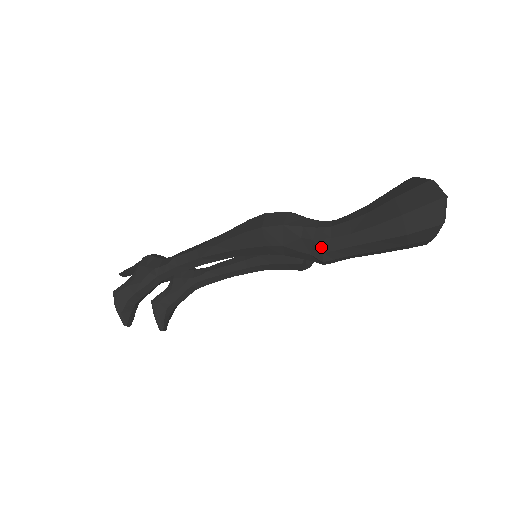
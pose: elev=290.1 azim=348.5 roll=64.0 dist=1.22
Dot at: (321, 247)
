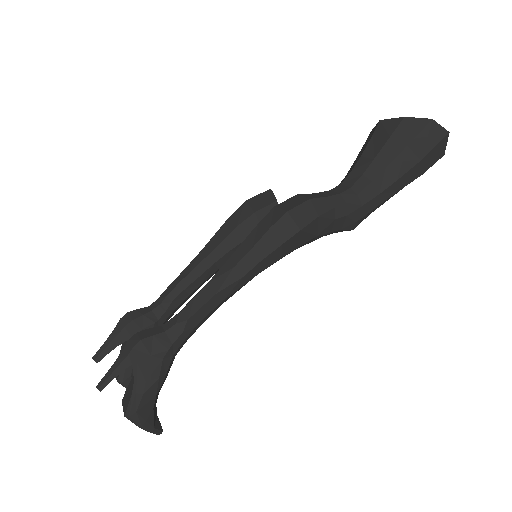
Dot at: (354, 218)
